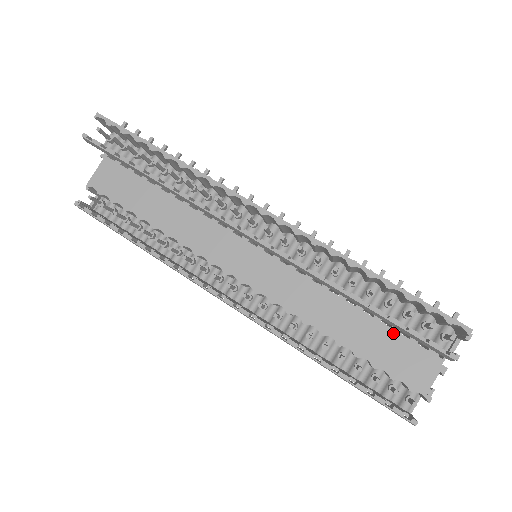
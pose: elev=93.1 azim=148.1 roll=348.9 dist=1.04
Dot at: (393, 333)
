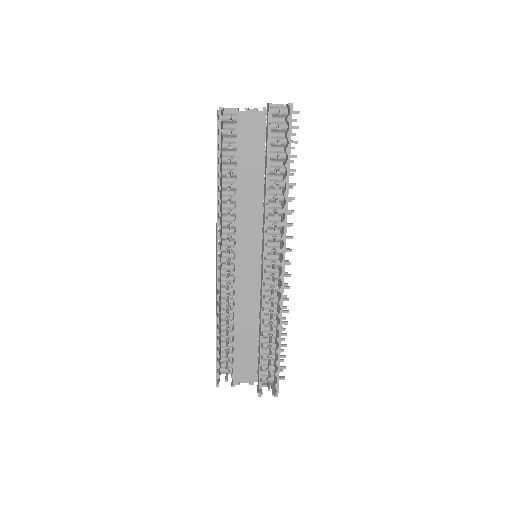
Dot at: (256, 355)
